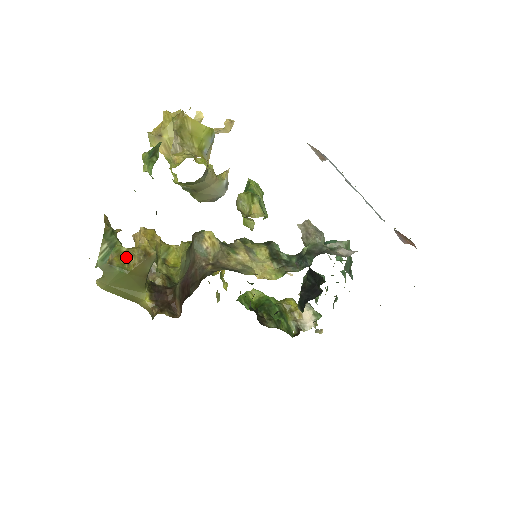
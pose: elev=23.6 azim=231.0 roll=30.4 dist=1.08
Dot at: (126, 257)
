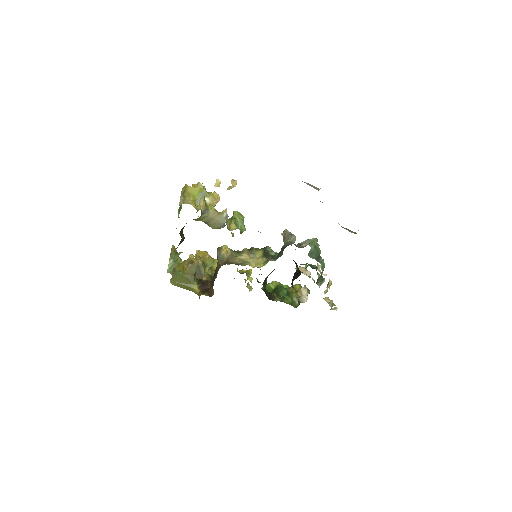
Dot at: (182, 266)
